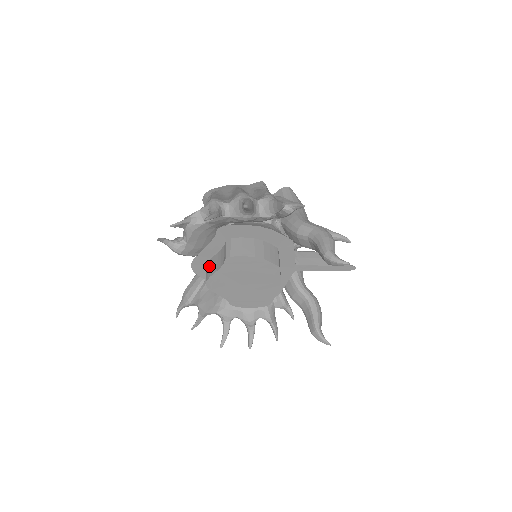
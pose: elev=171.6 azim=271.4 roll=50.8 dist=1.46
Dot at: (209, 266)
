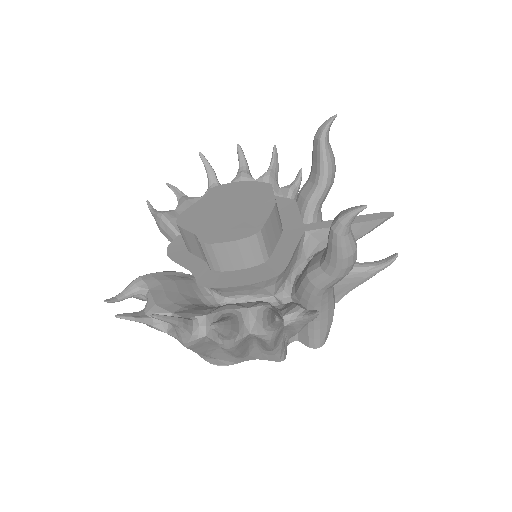
Dot at: occluded
